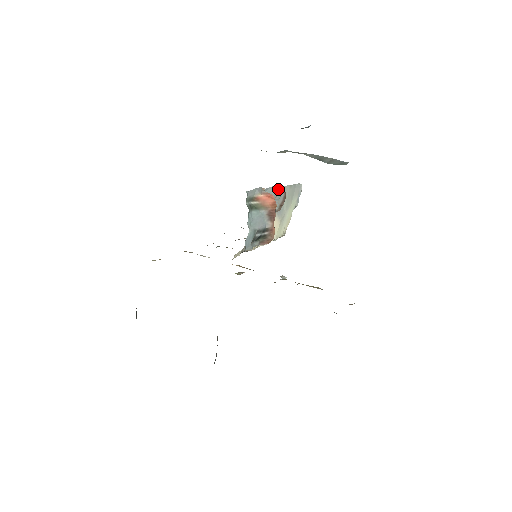
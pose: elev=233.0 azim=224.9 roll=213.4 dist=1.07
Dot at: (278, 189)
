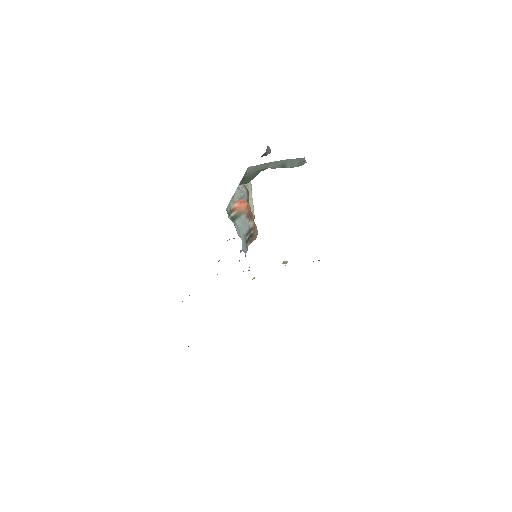
Dot at: (240, 189)
